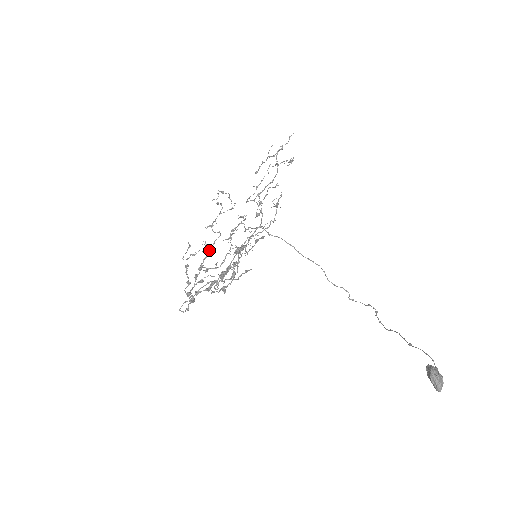
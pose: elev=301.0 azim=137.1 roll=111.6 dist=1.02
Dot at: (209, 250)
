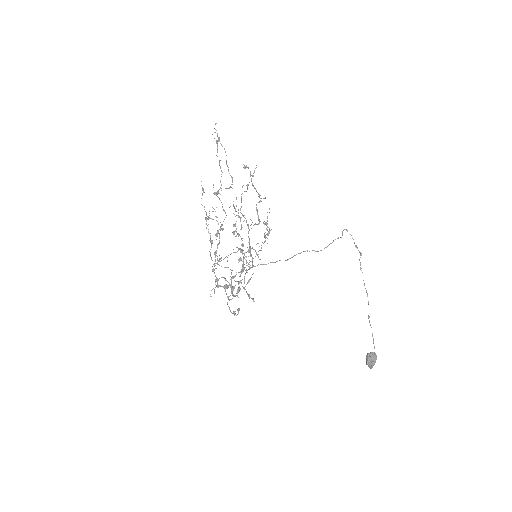
Dot at: (219, 233)
